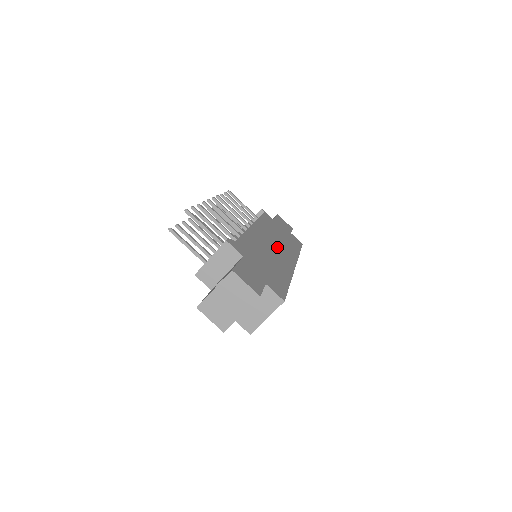
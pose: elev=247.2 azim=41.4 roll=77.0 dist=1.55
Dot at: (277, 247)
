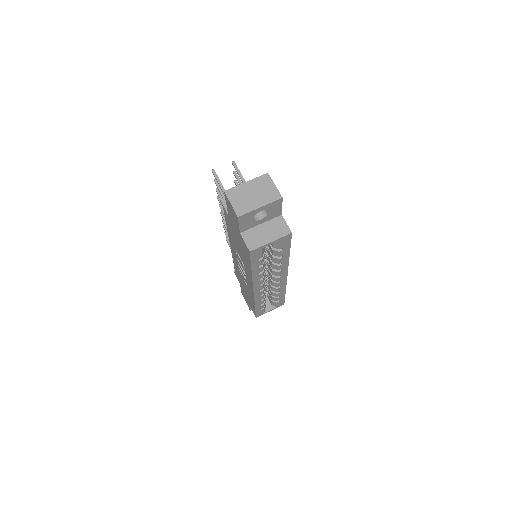
Dot at: occluded
